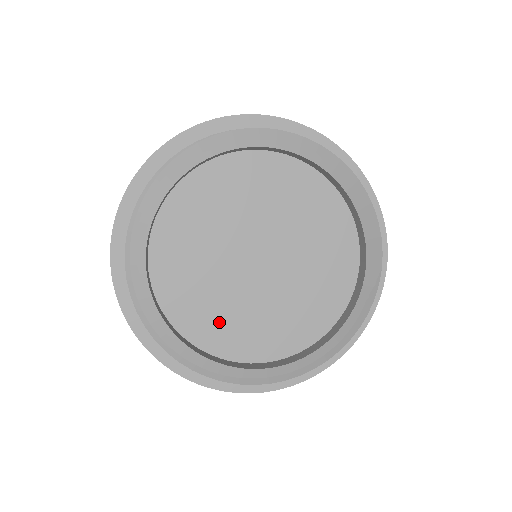
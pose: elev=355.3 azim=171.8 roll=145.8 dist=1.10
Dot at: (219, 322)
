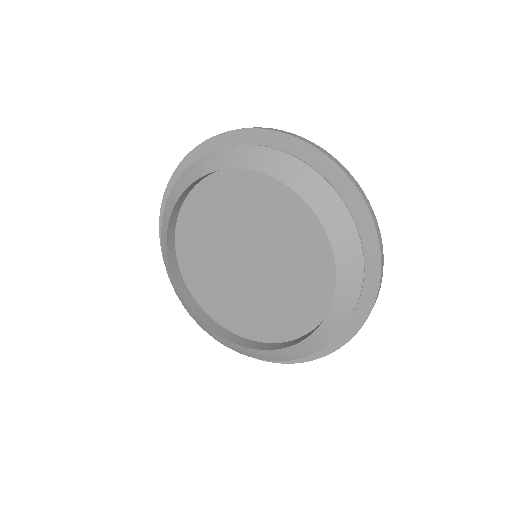
Dot at: (198, 259)
